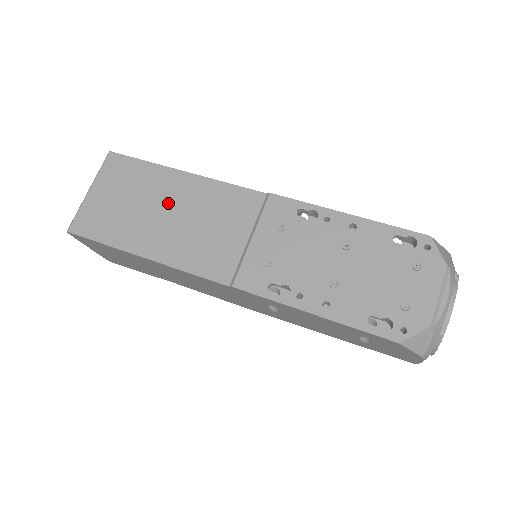
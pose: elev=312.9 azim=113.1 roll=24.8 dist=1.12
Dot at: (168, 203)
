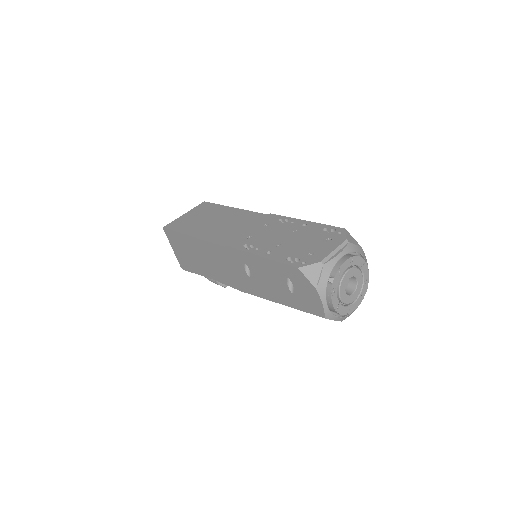
Dot at: (218, 218)
